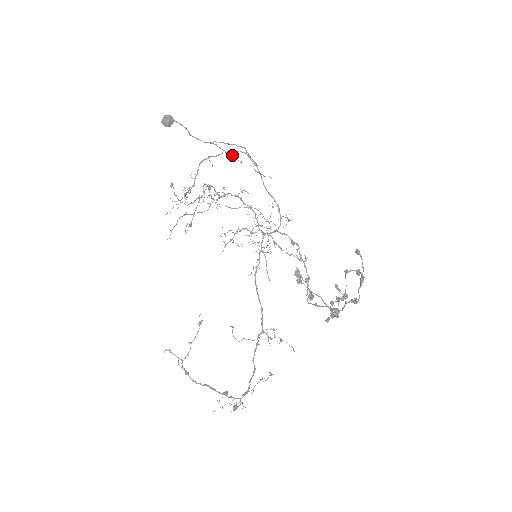
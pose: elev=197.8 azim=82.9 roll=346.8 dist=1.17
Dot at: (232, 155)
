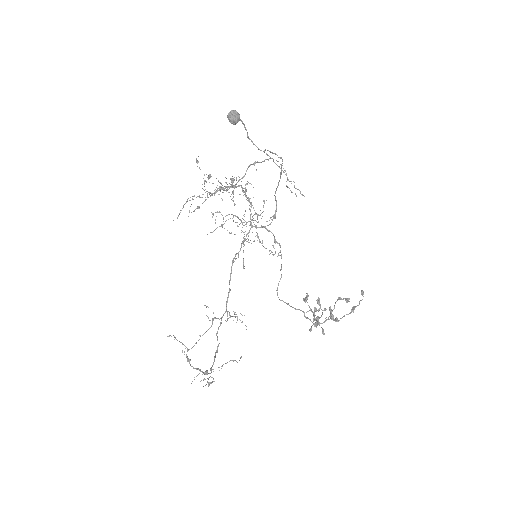
Dot at: occluded
